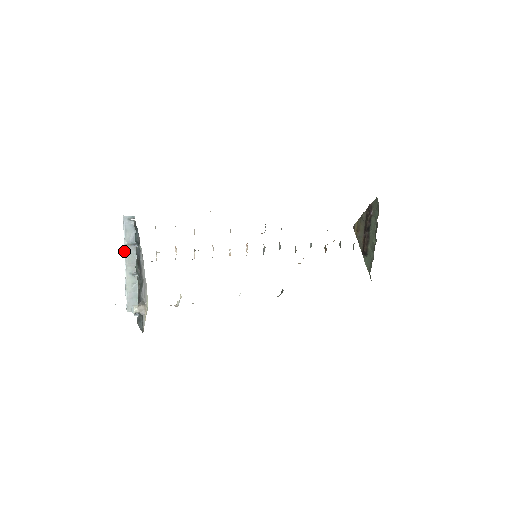
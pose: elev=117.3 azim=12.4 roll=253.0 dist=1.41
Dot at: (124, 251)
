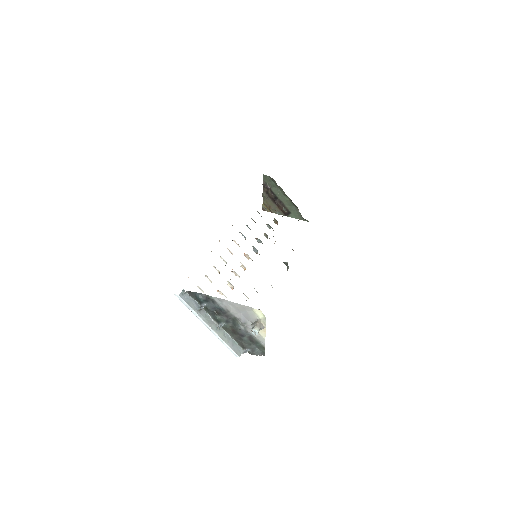
Dot at: (199, 319)
